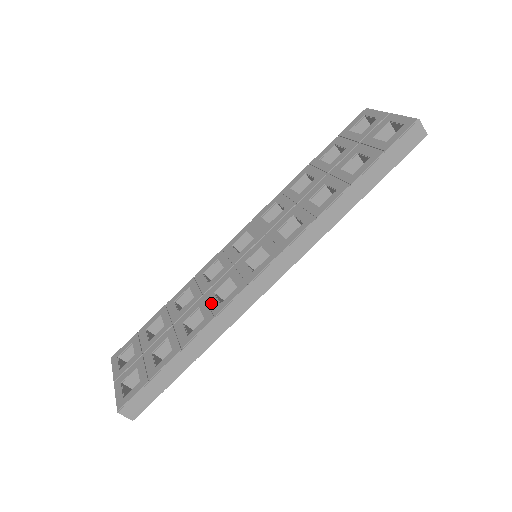
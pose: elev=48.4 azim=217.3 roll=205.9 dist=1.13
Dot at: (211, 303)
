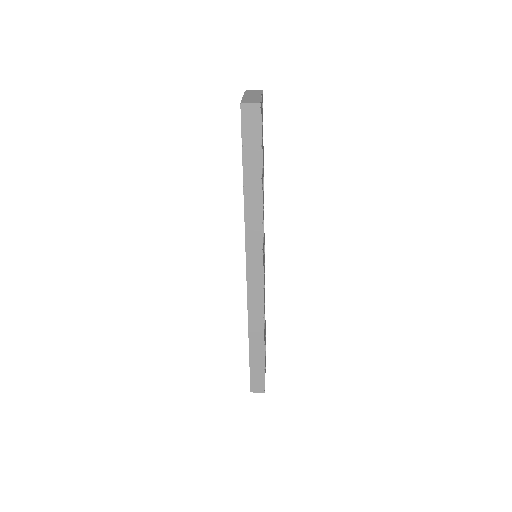
Dot at: occluded
